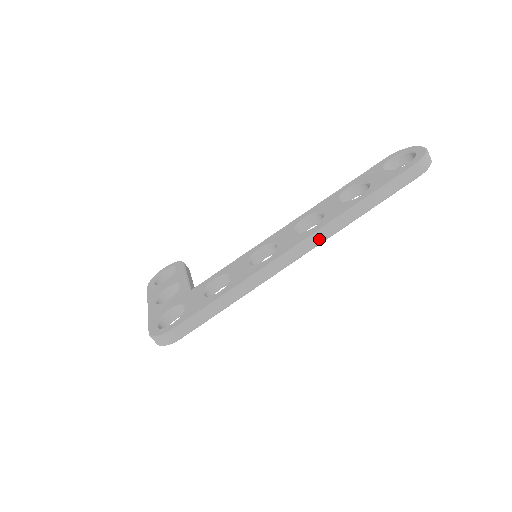
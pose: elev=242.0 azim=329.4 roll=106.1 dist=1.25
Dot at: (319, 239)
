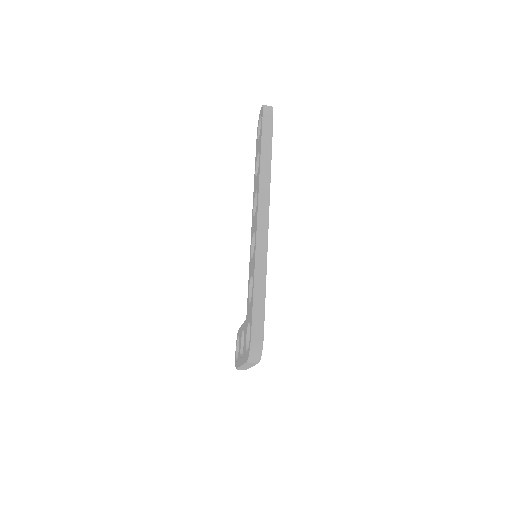
Dot at: (265, 197)
